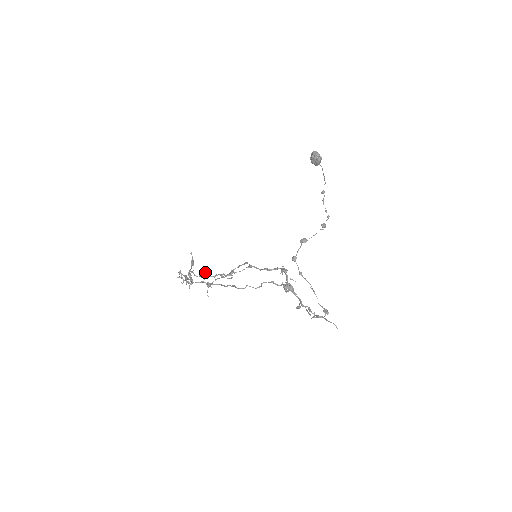
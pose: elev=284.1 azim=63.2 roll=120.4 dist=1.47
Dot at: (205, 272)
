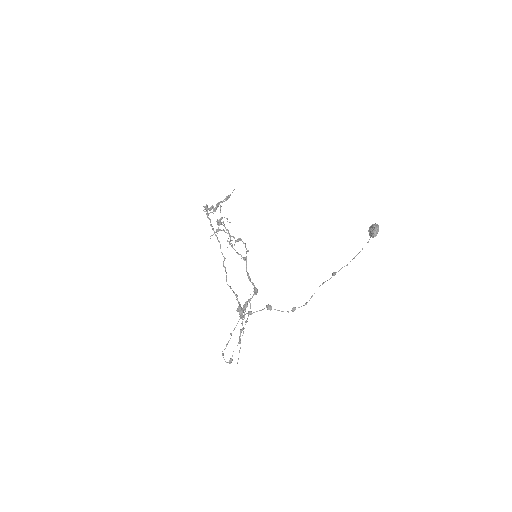
Dot at: (222, 222)
